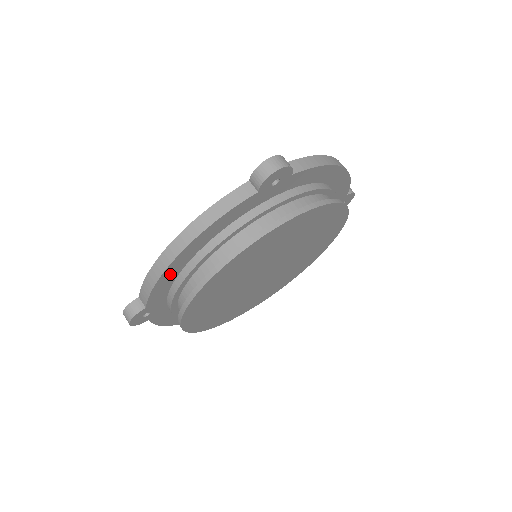
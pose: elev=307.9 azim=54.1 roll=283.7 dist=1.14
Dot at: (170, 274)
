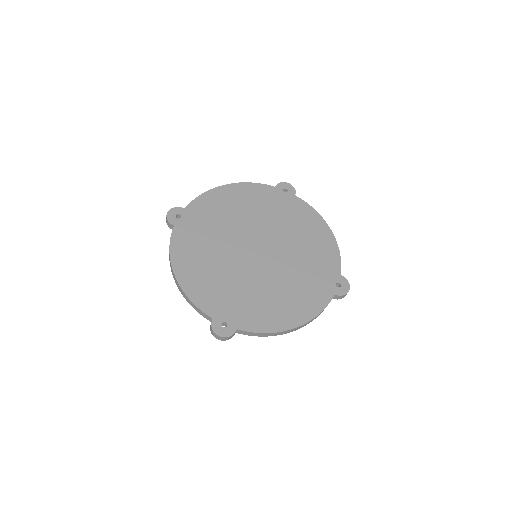
Dot at: occluded
